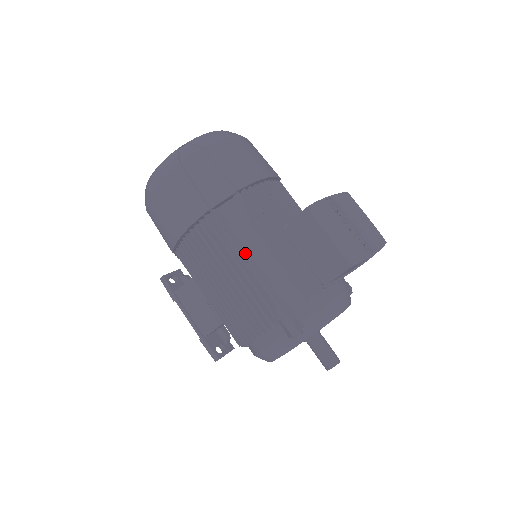
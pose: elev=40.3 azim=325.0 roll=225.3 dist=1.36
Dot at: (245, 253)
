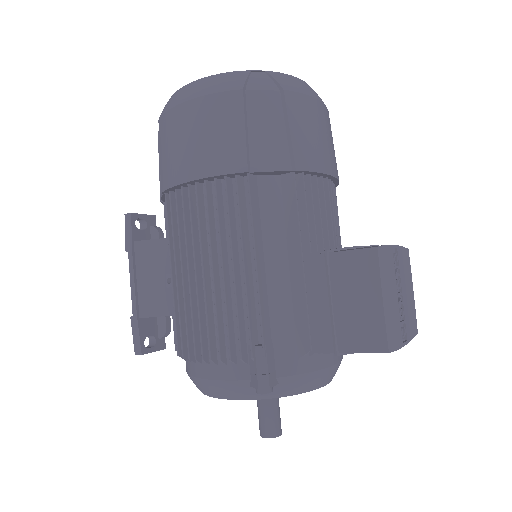
Dot at: (259, 252)
